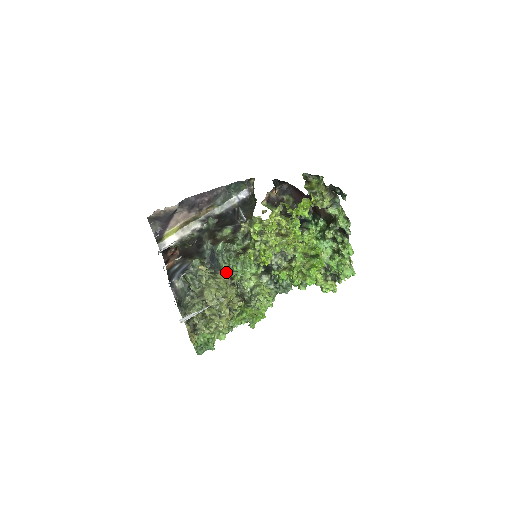
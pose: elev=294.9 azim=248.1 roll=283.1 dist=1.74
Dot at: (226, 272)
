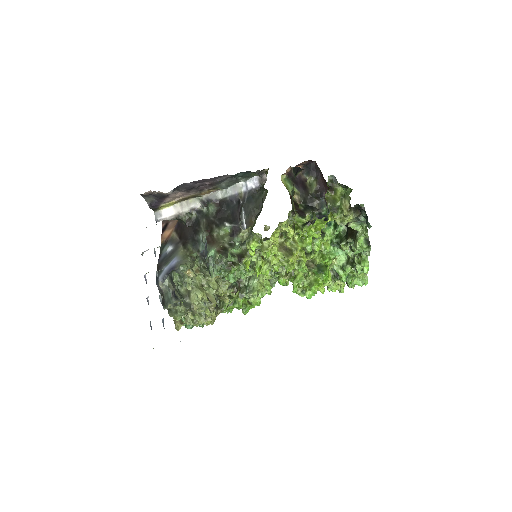
Dot at: occluded
